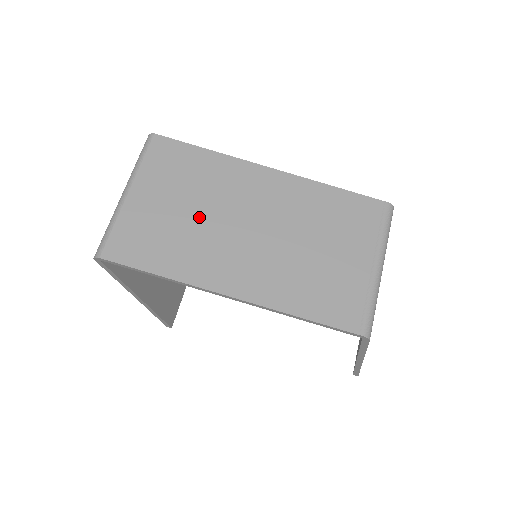
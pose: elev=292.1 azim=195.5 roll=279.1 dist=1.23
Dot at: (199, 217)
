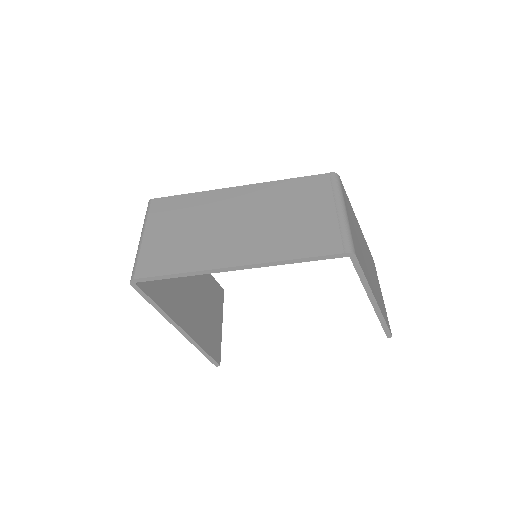
Dot at: (198, 231)
